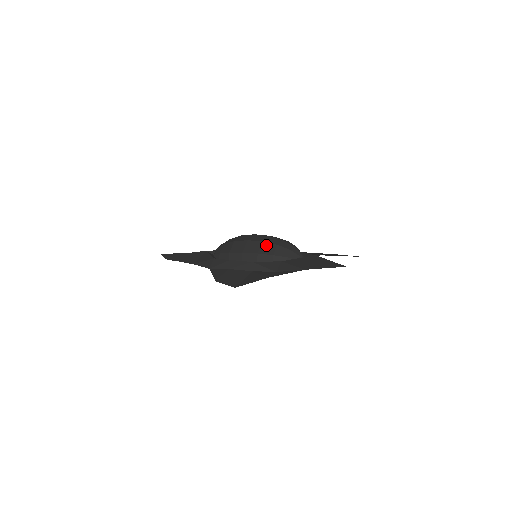
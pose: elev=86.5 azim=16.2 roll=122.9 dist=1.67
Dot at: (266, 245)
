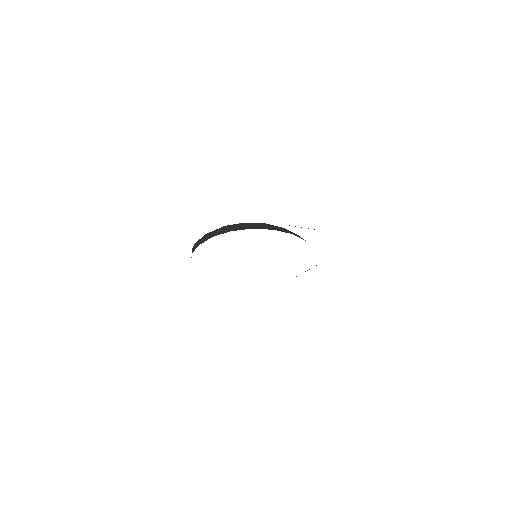
Dot at: occluded
